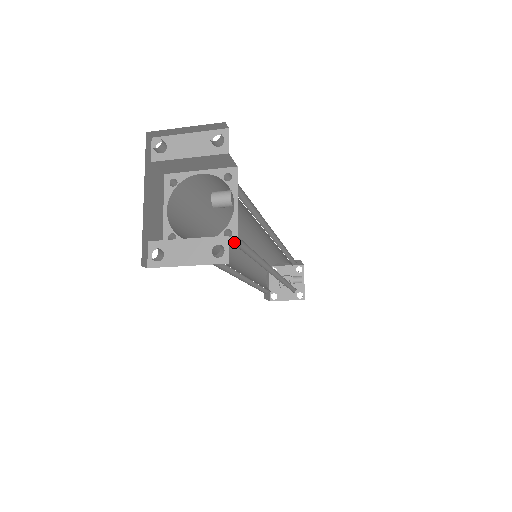
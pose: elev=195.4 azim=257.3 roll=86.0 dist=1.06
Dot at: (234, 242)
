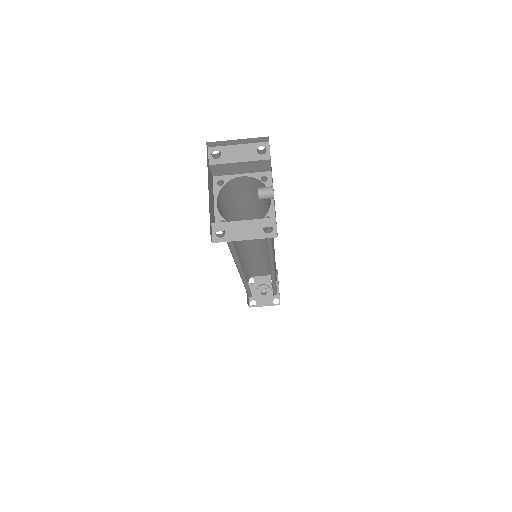
Dot at: occluded
